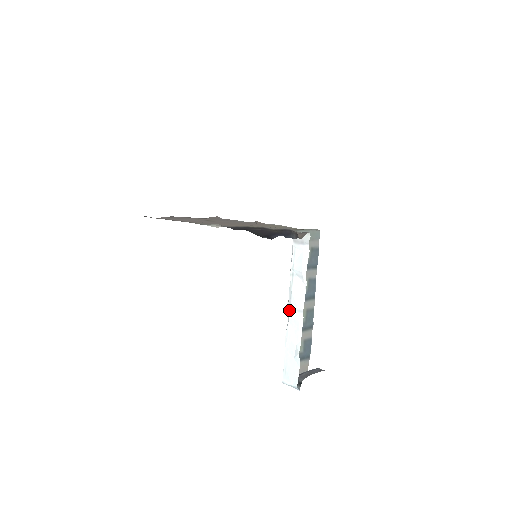
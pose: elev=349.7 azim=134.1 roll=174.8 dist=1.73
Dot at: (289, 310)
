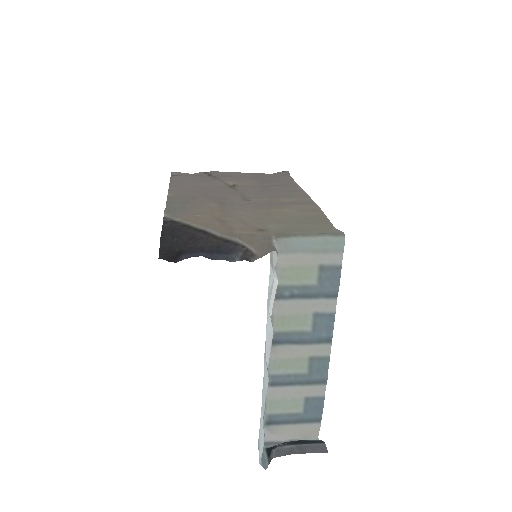
Dot at: (264, 355)
